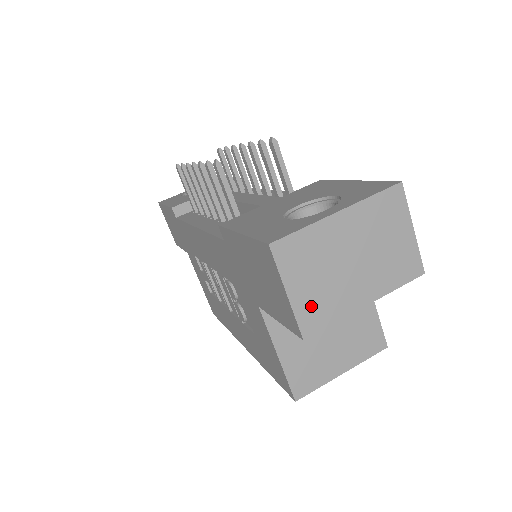
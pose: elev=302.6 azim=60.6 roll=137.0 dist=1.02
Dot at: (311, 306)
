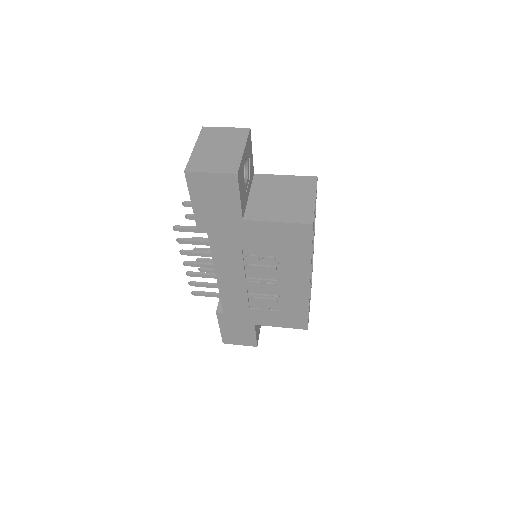
Dot at: (224, 167)
